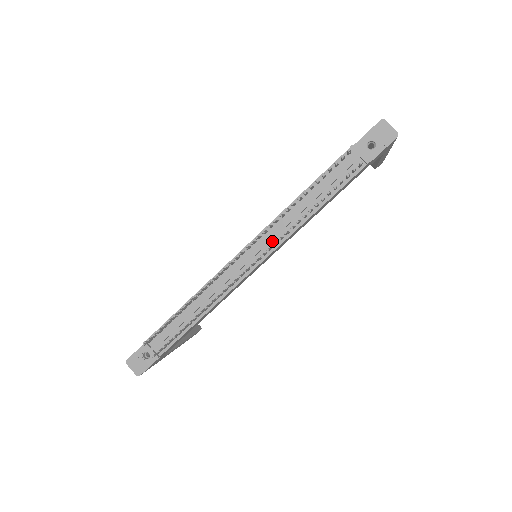
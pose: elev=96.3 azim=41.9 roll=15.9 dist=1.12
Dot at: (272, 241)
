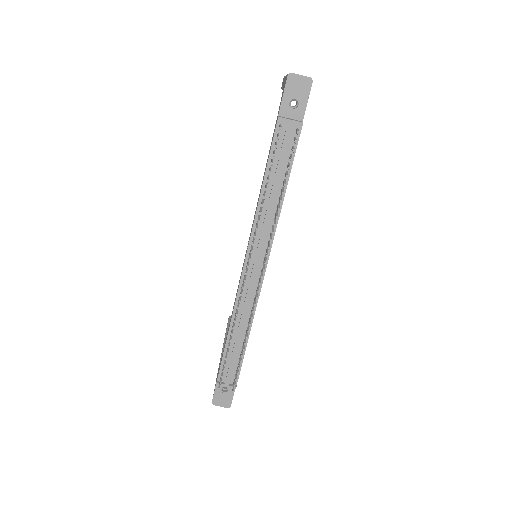
Dot at: (264, 242)
